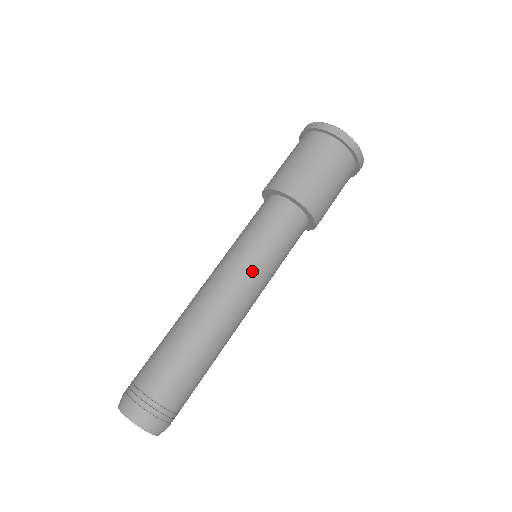
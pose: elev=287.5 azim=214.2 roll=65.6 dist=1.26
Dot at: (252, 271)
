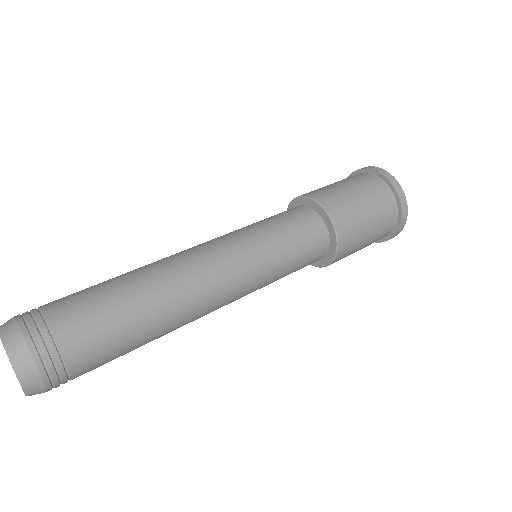
Dot at: (241, 244)
